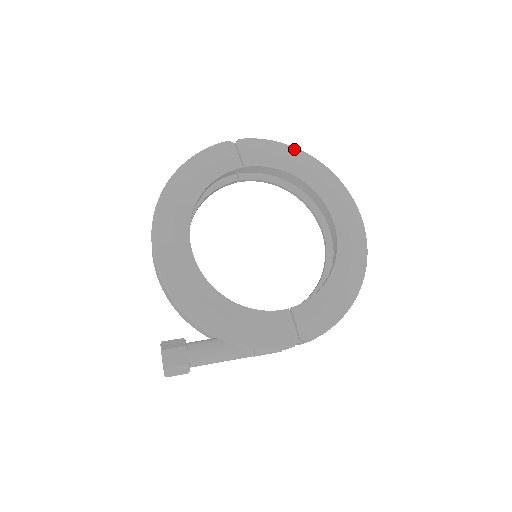
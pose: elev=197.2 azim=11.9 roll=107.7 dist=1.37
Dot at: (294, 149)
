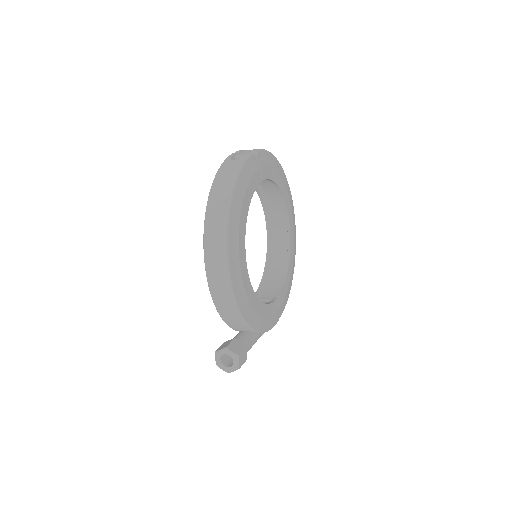
Dot at: (276, 160)
